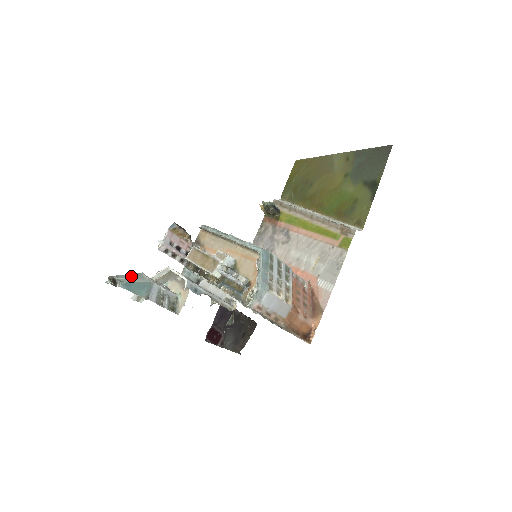
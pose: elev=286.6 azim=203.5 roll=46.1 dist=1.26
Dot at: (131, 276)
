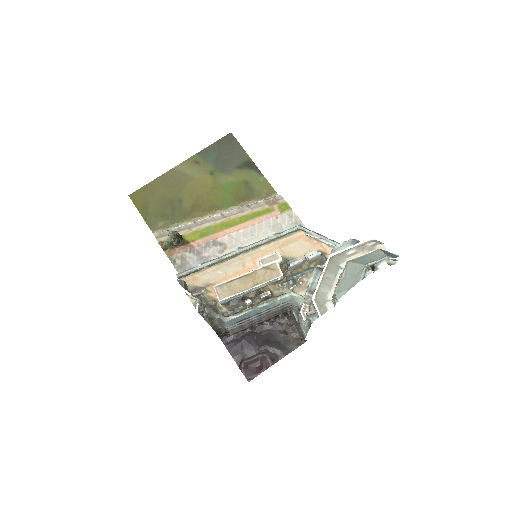
Dot at: (364, 260)
